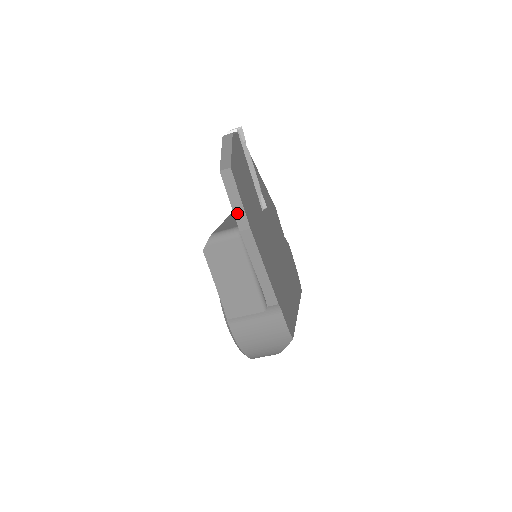
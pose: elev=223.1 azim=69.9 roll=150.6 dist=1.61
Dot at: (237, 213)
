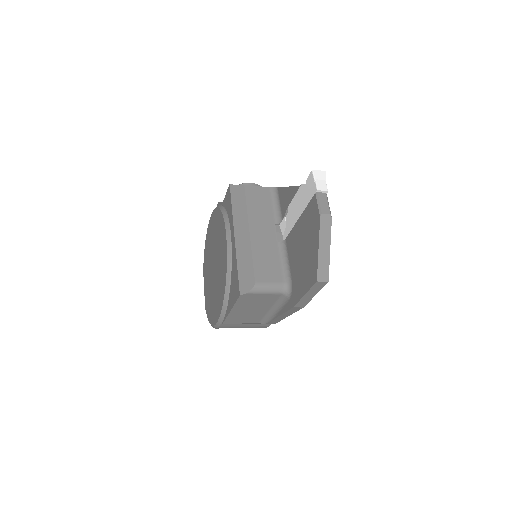
Dot at: (303, 300)
